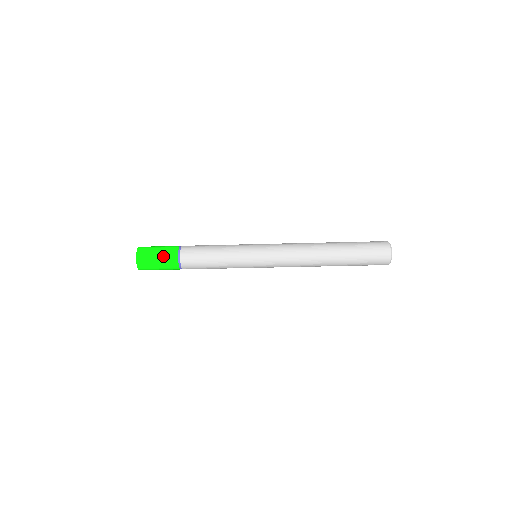
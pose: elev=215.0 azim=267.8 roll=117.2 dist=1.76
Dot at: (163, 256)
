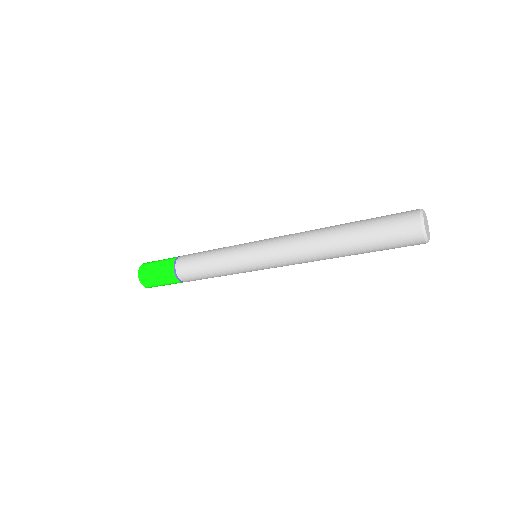
Dot at: (160, 270)
